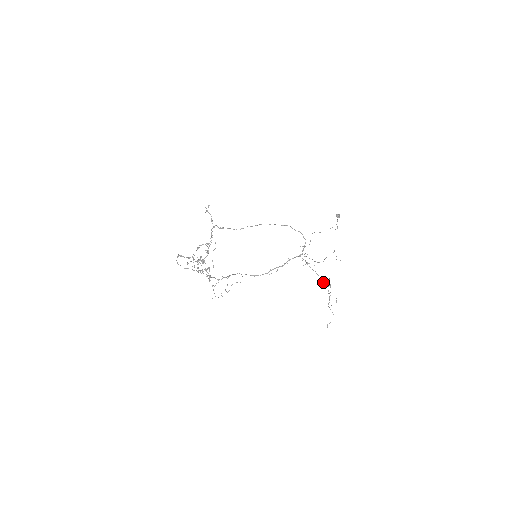
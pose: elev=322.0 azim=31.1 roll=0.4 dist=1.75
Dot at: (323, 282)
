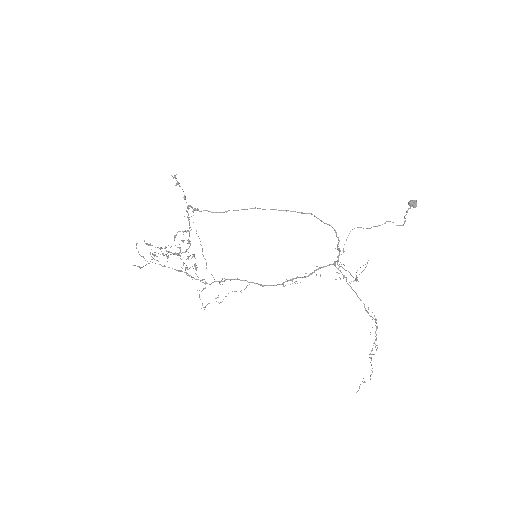
Dot at: (367, 312)
